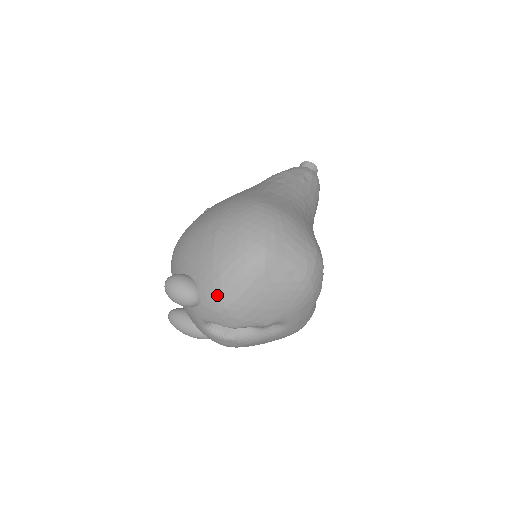
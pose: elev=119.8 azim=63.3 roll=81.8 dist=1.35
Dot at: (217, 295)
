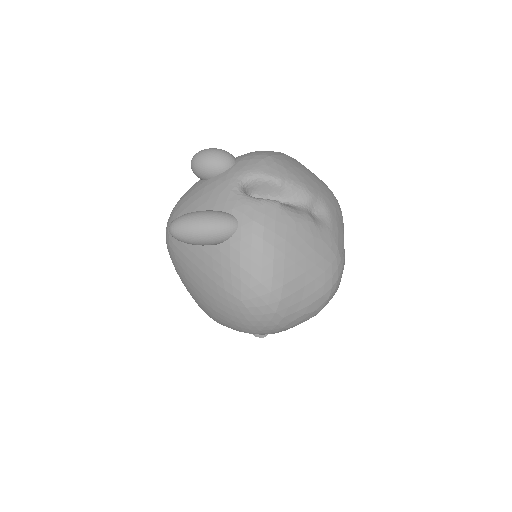
Dot at: (258, 153)
